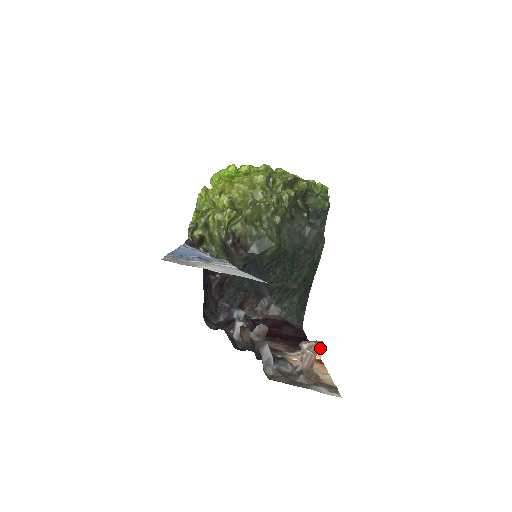
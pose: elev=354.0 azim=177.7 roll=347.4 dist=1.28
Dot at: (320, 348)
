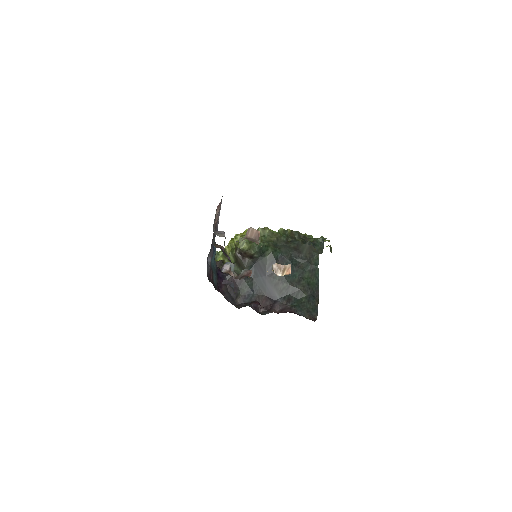
Dot at: (288, 268)
